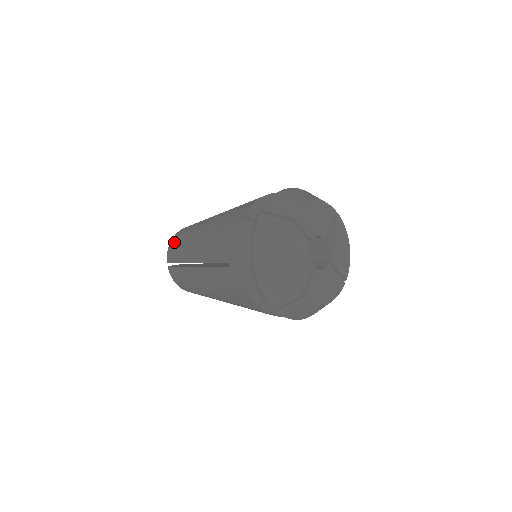
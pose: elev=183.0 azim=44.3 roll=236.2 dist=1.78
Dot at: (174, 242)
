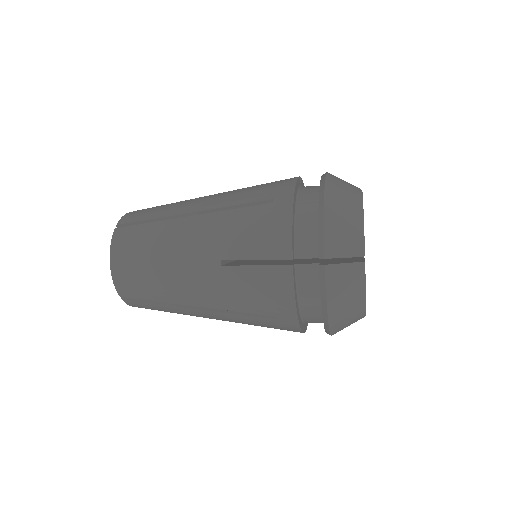
Dot at: (124, 273)
